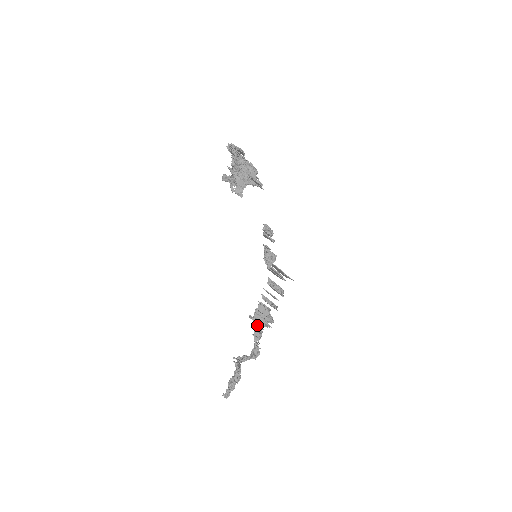
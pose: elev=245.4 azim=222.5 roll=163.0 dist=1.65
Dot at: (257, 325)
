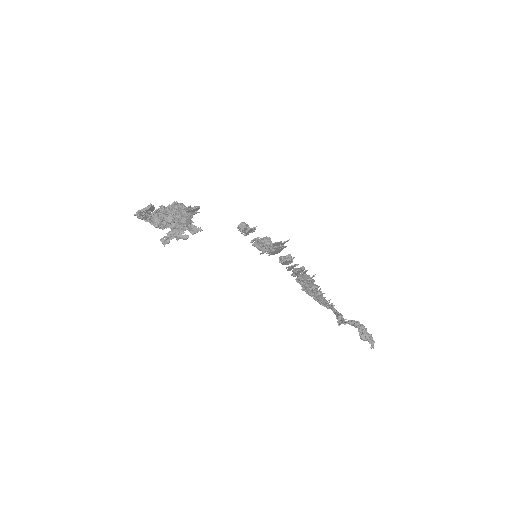
Dot at: (315, 291)
